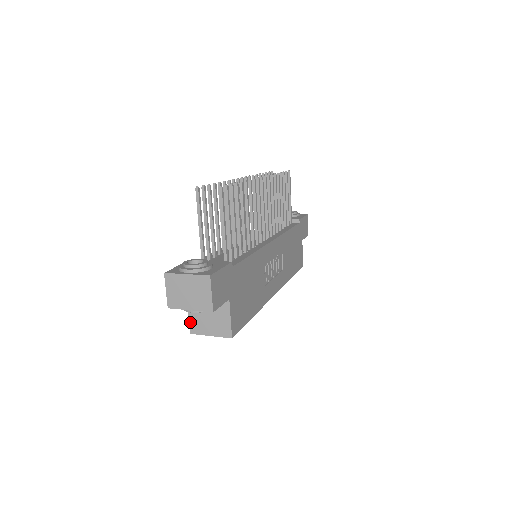
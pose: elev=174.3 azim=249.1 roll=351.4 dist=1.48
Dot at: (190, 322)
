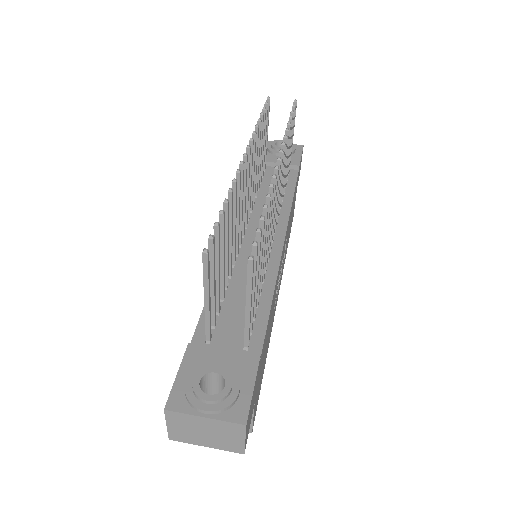
Dot at: occluded
